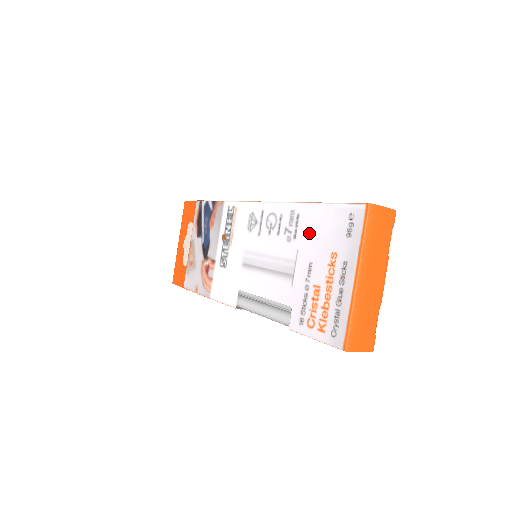
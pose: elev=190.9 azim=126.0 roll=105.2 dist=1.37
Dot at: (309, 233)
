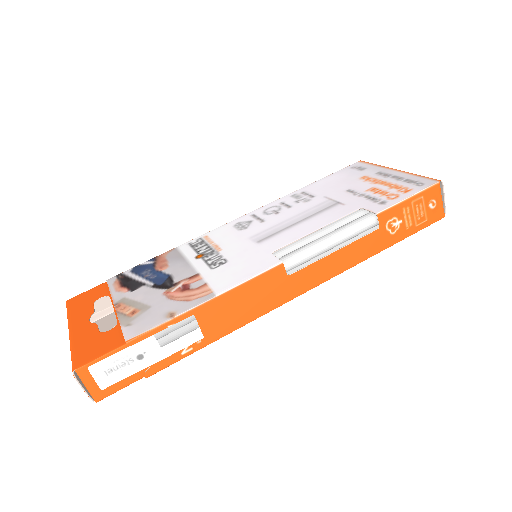
Dot at: (326, 188)
